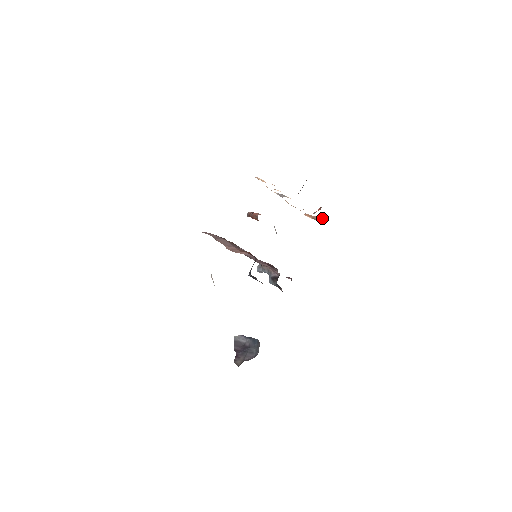
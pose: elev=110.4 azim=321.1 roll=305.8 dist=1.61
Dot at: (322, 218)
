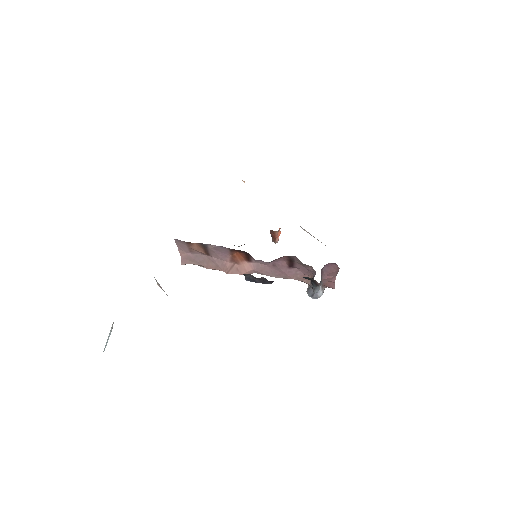
Dot at: occluded
